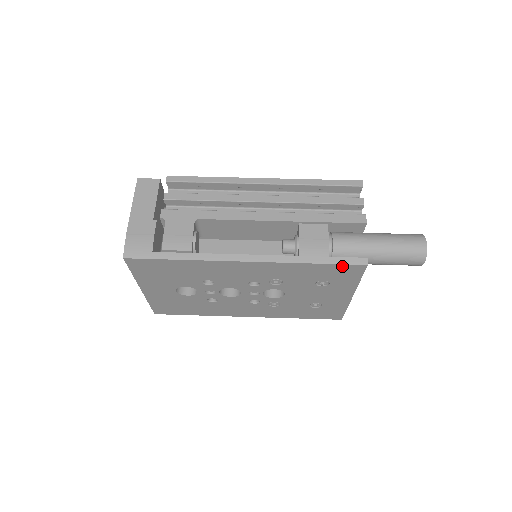
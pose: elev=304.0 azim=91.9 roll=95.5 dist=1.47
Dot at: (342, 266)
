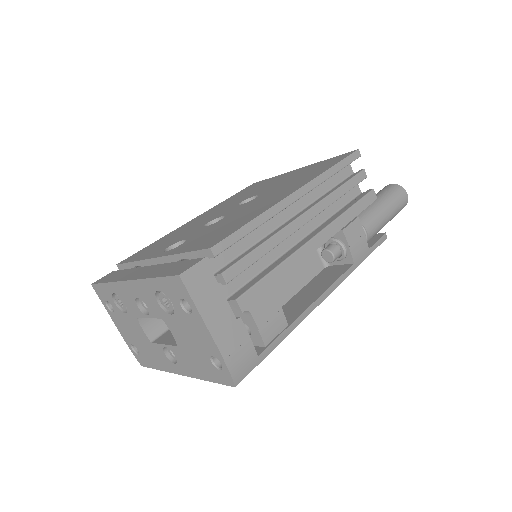
Dot at: occluded
